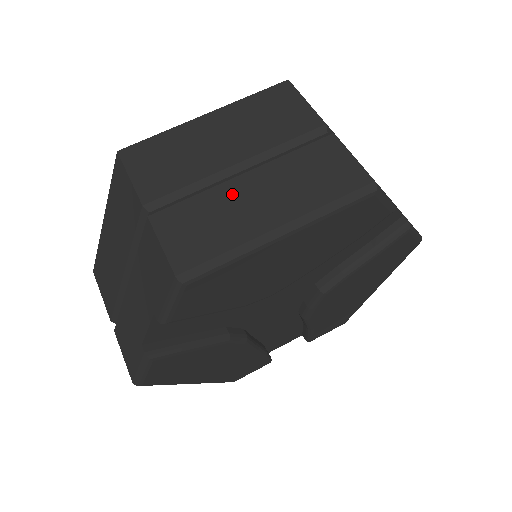
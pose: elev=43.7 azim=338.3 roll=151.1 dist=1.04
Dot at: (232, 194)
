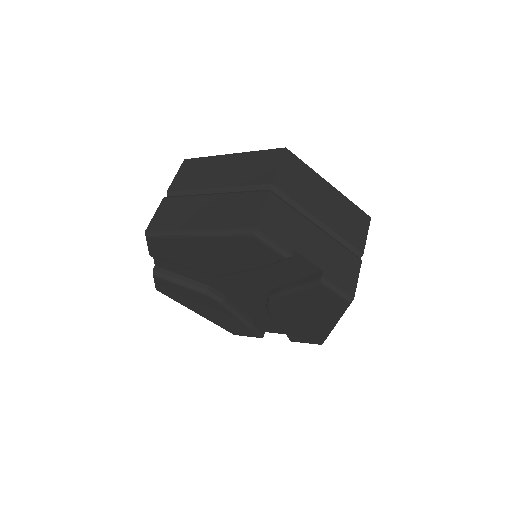
Dot at: (198, 203)
